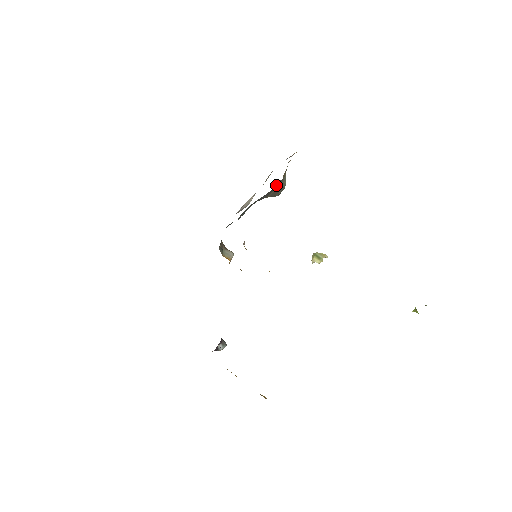
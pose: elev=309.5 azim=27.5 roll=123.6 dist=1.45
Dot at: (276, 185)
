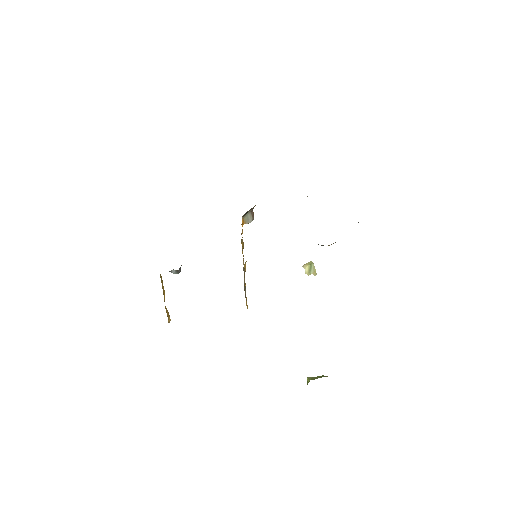
Dot at: occluded
